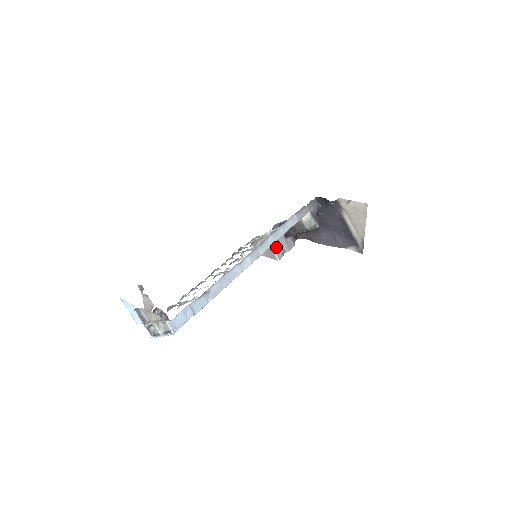
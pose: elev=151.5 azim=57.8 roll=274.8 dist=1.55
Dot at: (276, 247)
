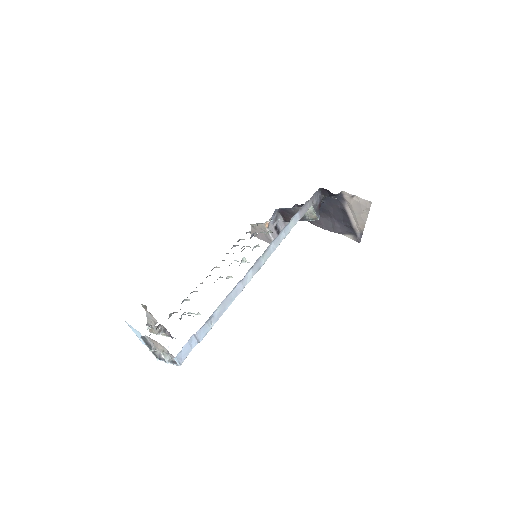
Dot at: (275, 233)
